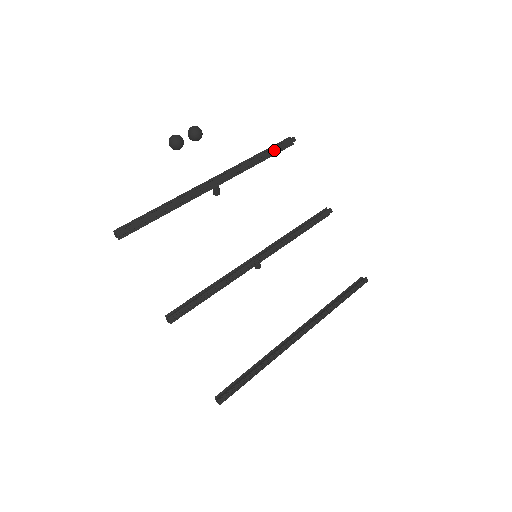
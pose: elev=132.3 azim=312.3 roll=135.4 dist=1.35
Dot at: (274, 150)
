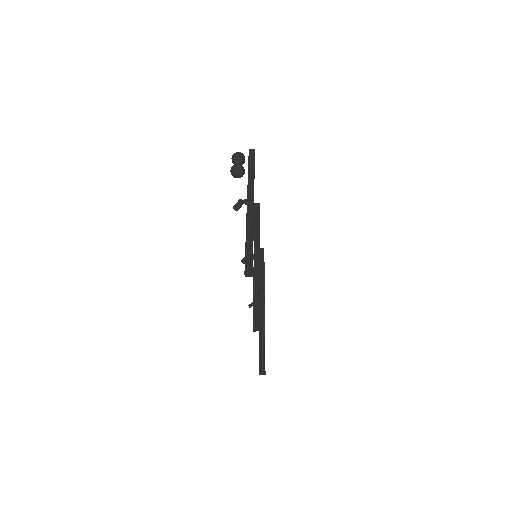
Dot at: (254, 164)
